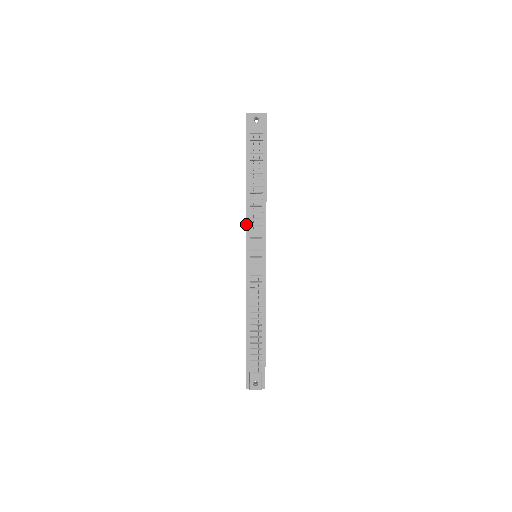
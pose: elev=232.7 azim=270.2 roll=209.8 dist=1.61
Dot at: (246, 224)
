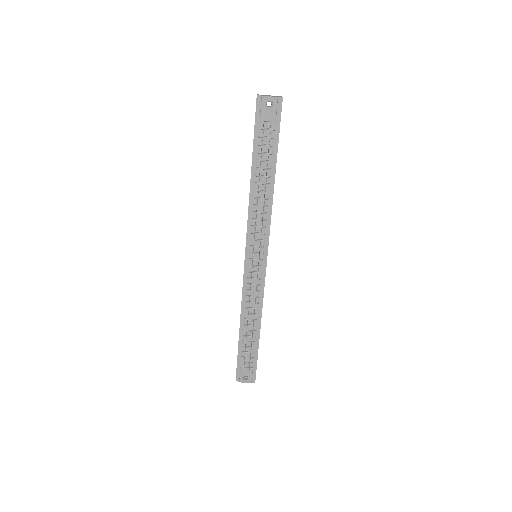
Dot at: (247, 224)
